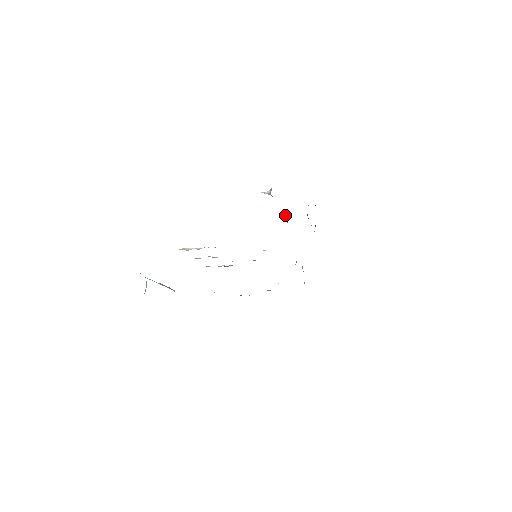
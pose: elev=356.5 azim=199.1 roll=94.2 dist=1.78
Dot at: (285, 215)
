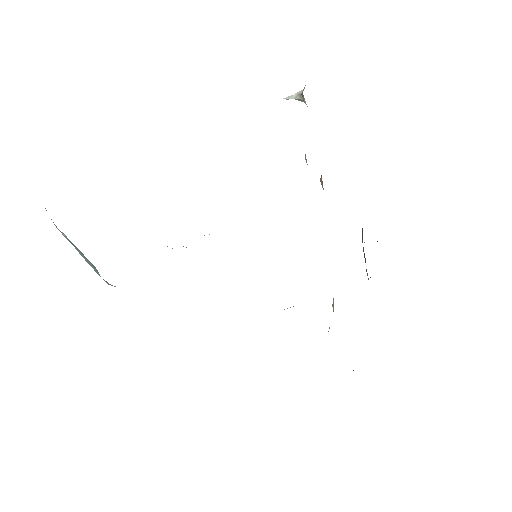
Dot at: occluded
